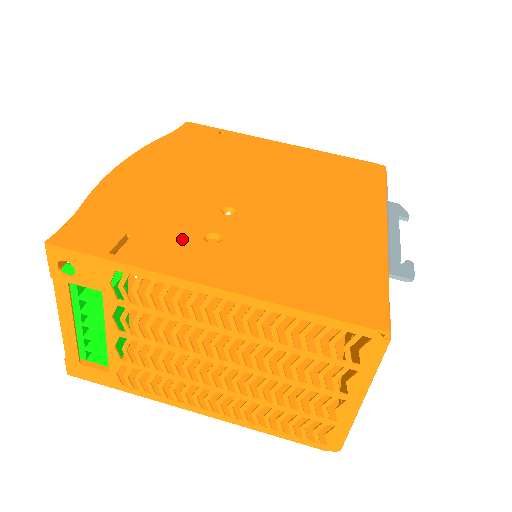
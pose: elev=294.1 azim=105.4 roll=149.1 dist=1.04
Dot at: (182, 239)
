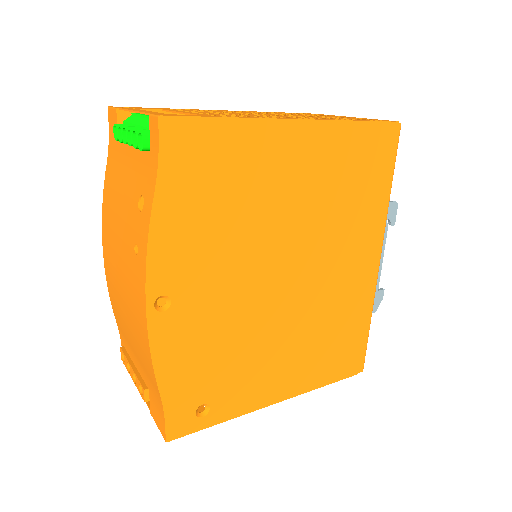
Dot at: occluded
